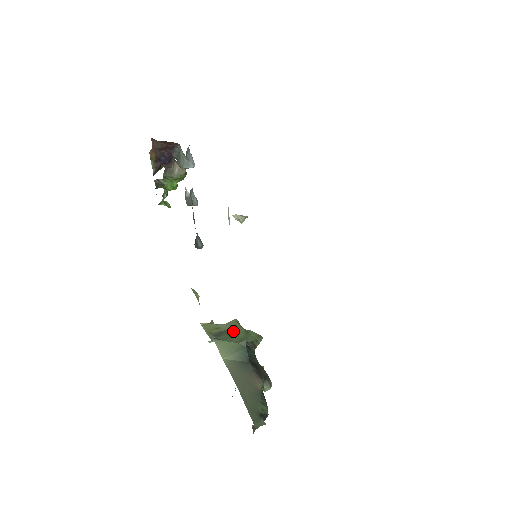
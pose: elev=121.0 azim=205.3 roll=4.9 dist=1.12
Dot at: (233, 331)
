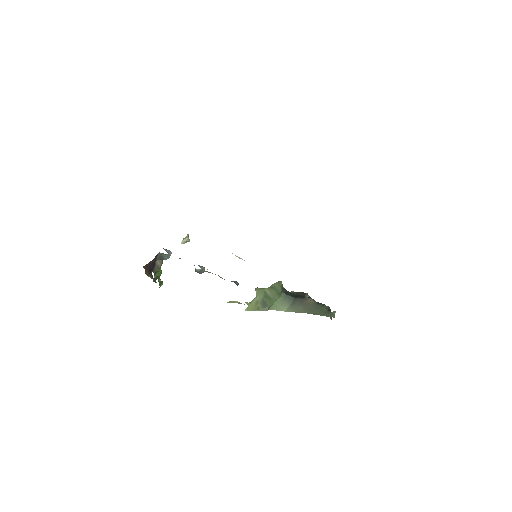
Dot at: (267, 295)
